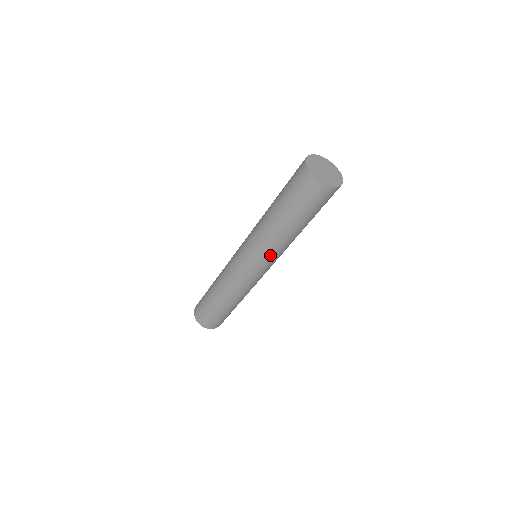
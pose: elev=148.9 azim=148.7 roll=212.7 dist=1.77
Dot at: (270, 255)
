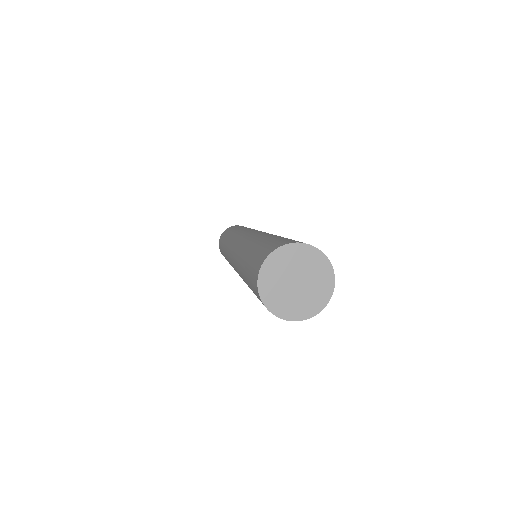
Dot at: occluded
